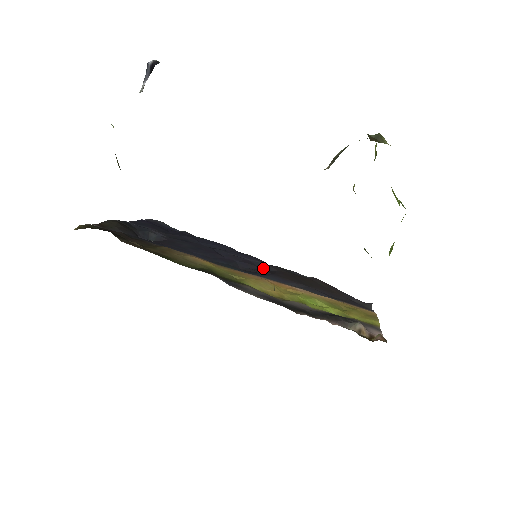
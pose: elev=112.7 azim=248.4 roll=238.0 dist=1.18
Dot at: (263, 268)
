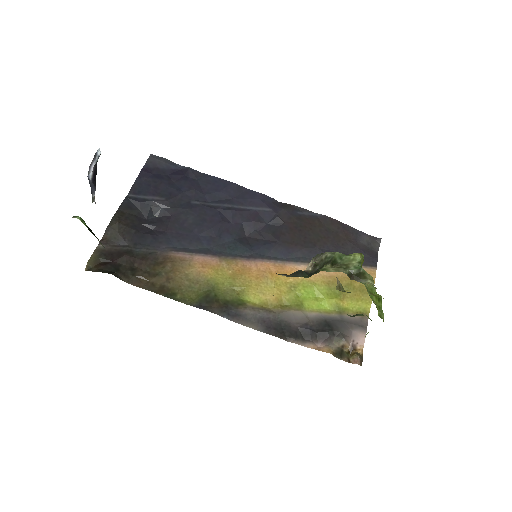
Dot at: (270, 223)
